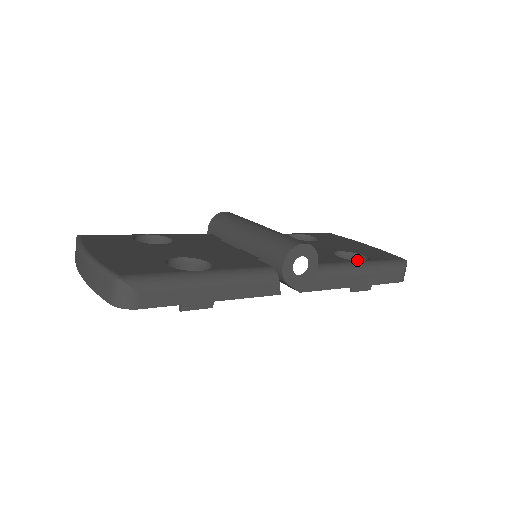
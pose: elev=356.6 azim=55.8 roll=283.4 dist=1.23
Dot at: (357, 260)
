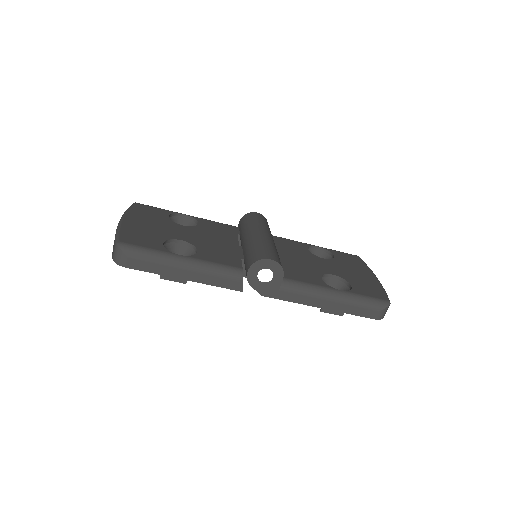
Dot at: (345, 287)
